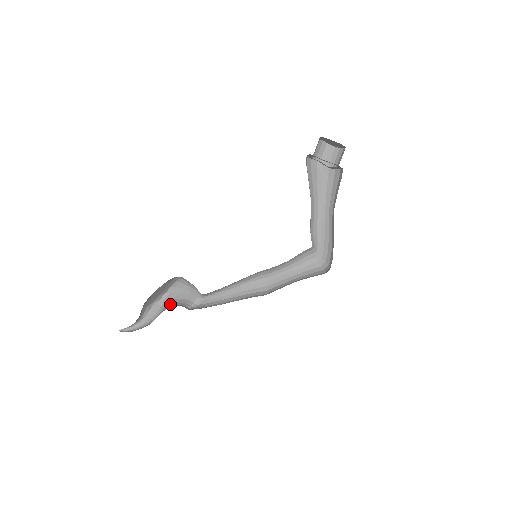
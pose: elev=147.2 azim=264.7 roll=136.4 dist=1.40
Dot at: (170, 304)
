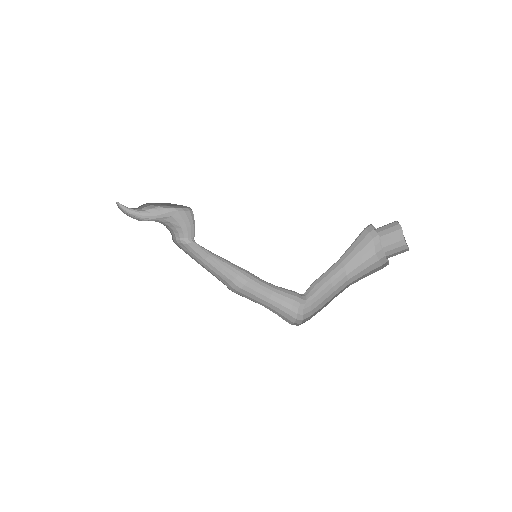
Dot at: (168, 220)
